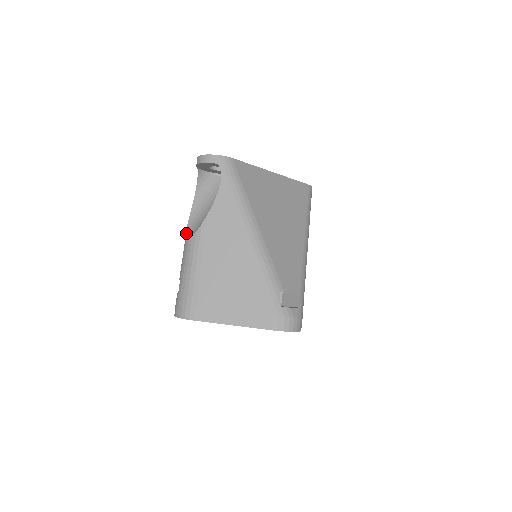
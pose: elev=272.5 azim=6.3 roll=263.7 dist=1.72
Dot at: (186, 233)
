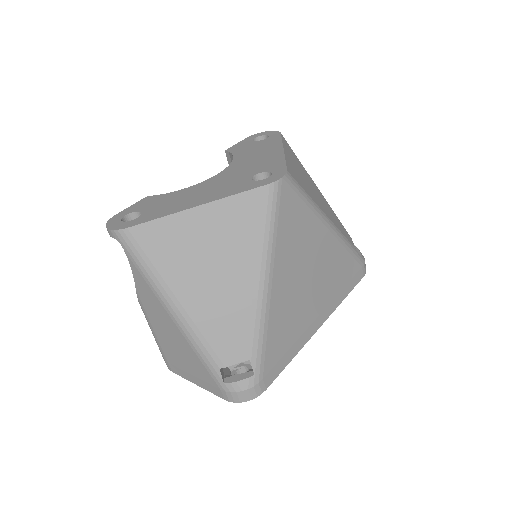
Dot at: occluded
